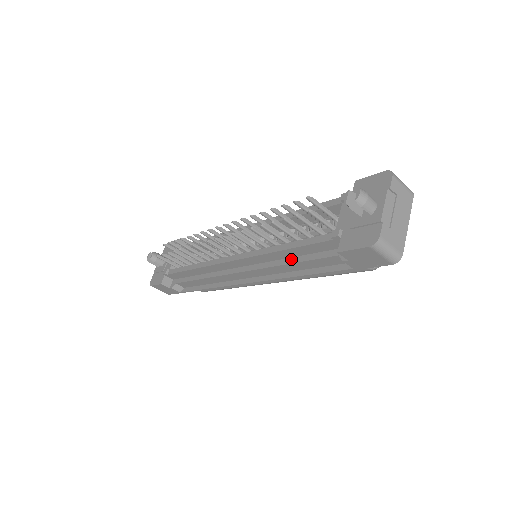
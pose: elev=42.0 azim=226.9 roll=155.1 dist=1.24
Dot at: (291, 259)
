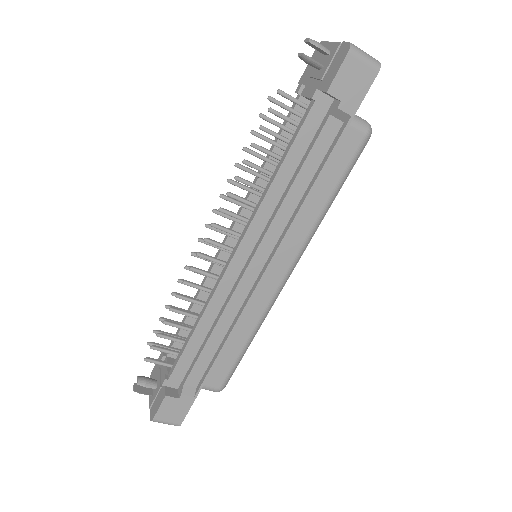
Dot at: (291, 180)
